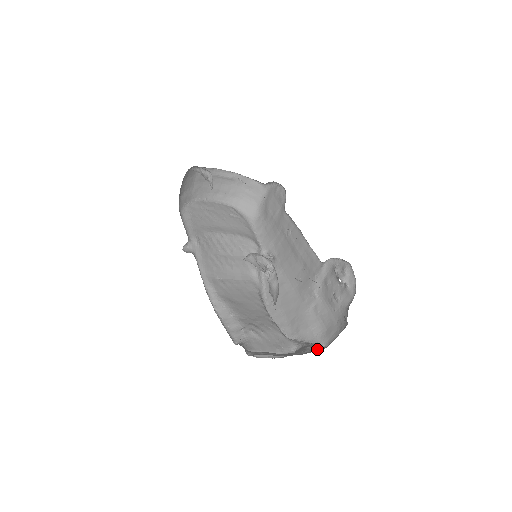
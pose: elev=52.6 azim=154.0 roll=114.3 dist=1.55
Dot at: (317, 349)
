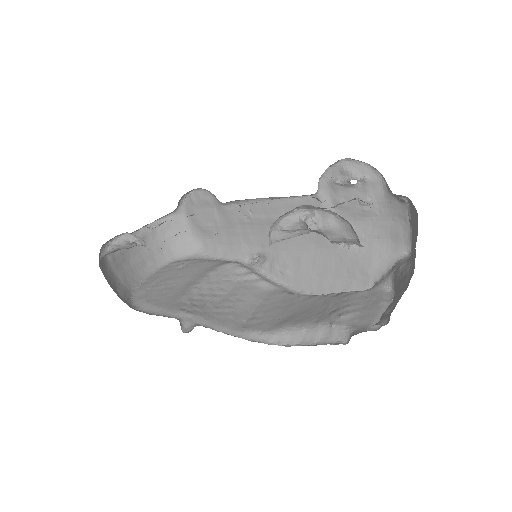
Dot at: (410, 259)
